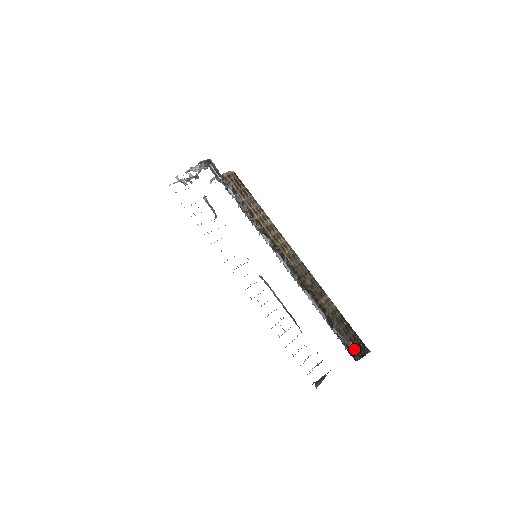
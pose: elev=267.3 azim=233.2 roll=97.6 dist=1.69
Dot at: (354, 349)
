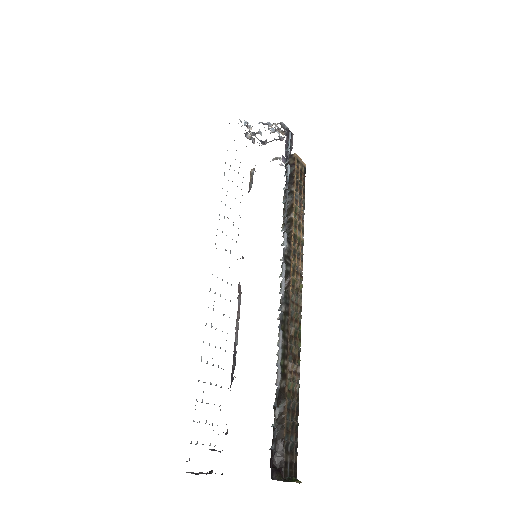
Dot at: (281, 463)
